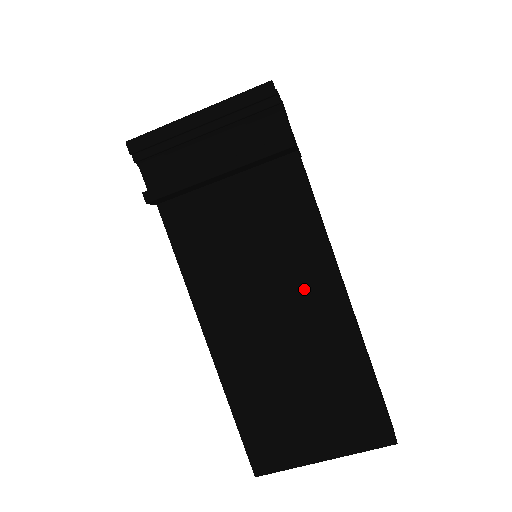
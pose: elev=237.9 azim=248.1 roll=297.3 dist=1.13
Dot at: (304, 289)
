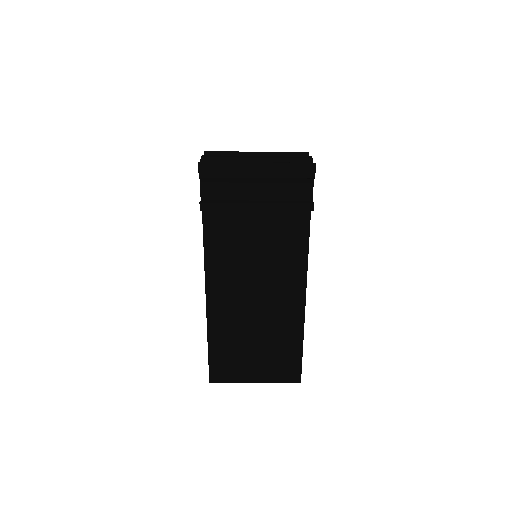
Dot at: (282, 289)
